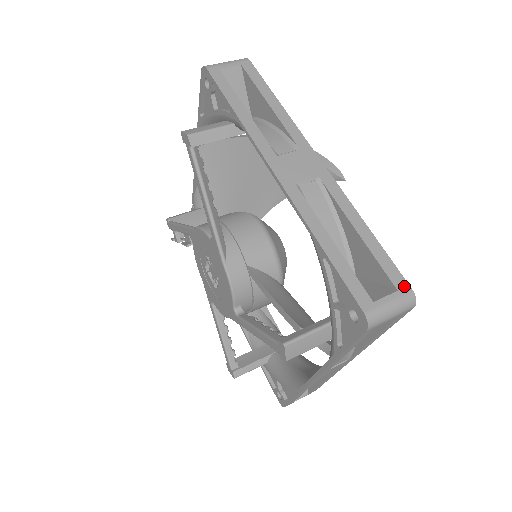
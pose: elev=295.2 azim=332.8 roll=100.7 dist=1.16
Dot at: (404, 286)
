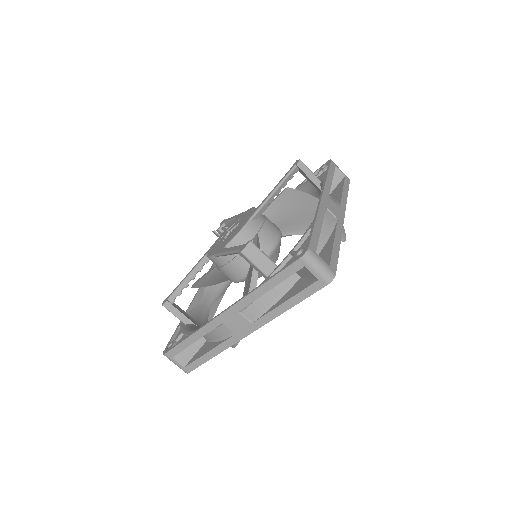
Dot at: (334, 270)
